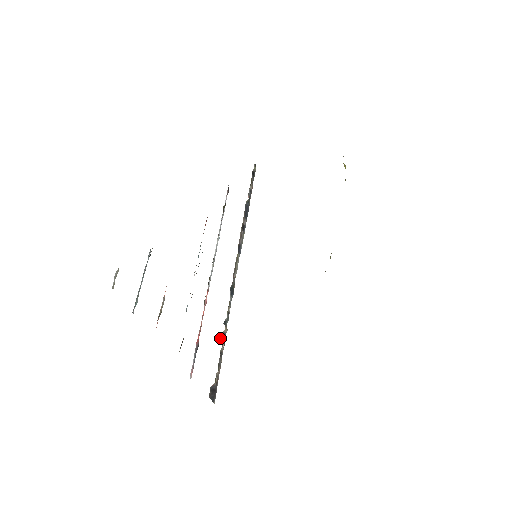
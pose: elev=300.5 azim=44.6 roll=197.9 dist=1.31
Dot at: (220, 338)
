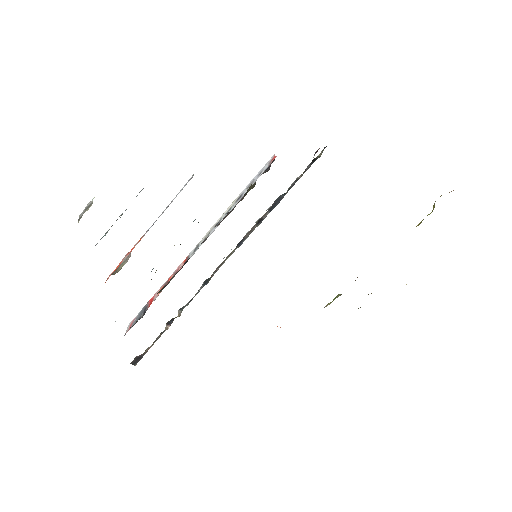
Dot at: (168, 321)
